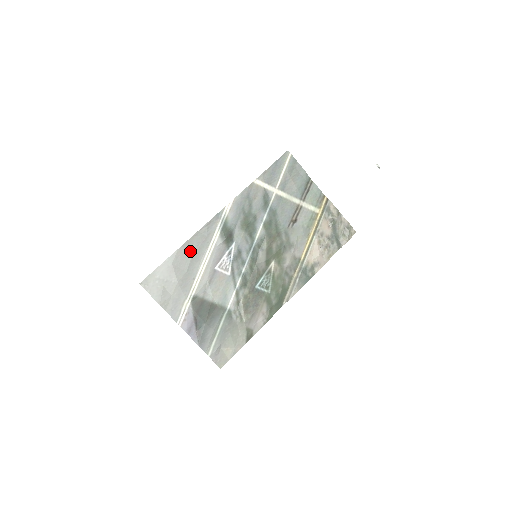
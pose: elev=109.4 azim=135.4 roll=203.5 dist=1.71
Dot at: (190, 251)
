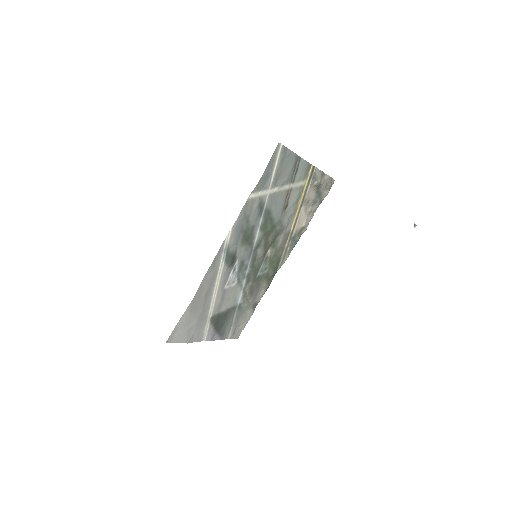
Dot at: (202, 294)
